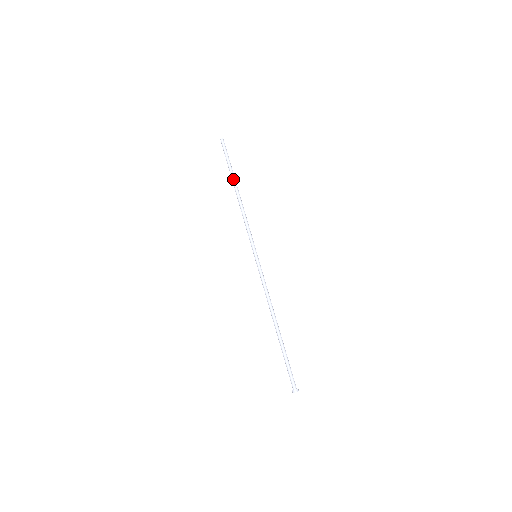
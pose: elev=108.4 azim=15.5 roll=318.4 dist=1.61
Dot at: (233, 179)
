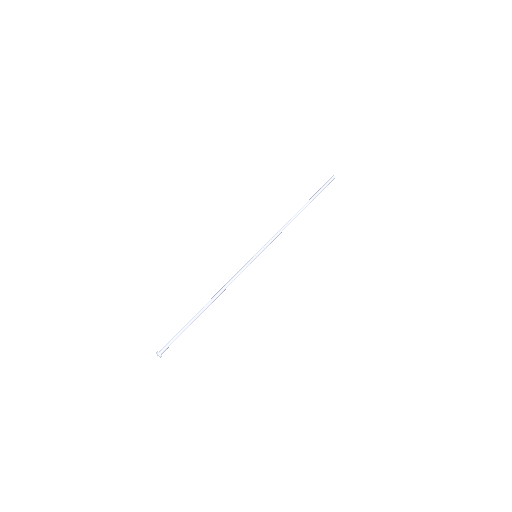
Dot at: (307, 202)
